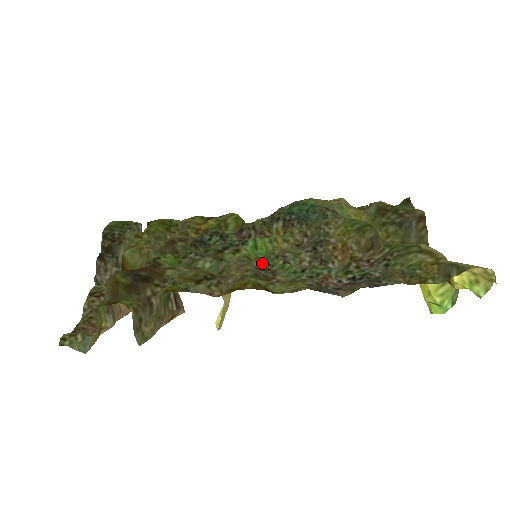
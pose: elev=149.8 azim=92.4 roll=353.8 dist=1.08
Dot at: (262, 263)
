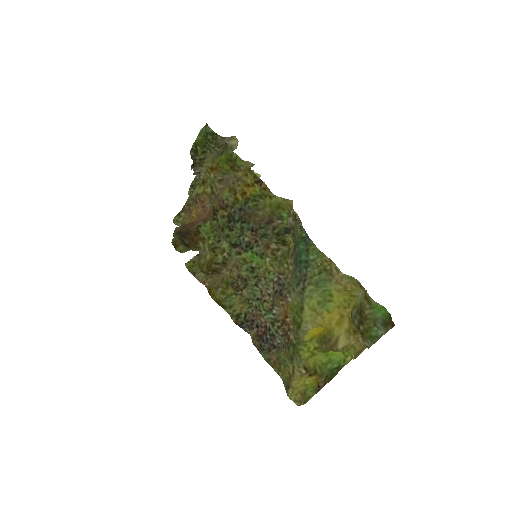
Dot at: (247, 272)
